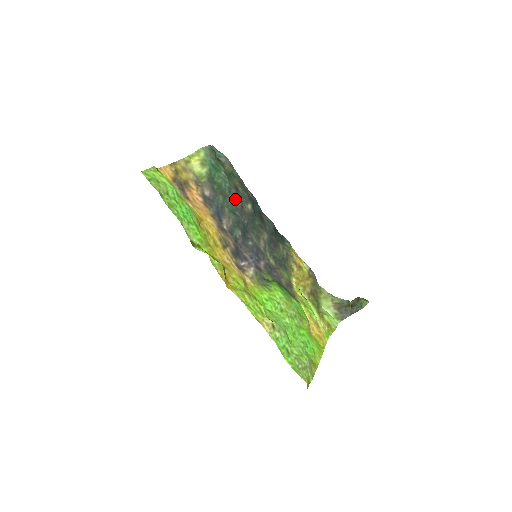
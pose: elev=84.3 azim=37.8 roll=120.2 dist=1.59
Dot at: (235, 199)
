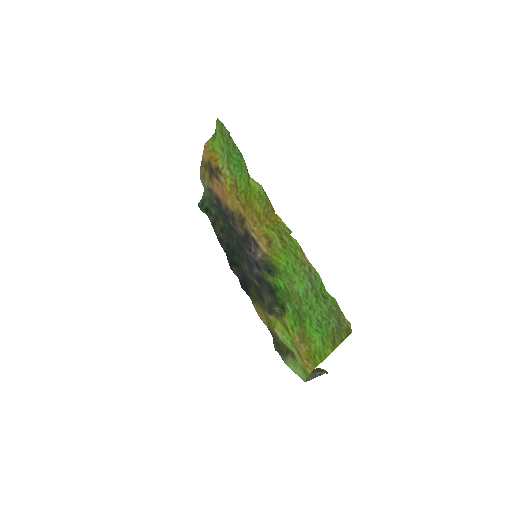
Dot at: (226, 229)
